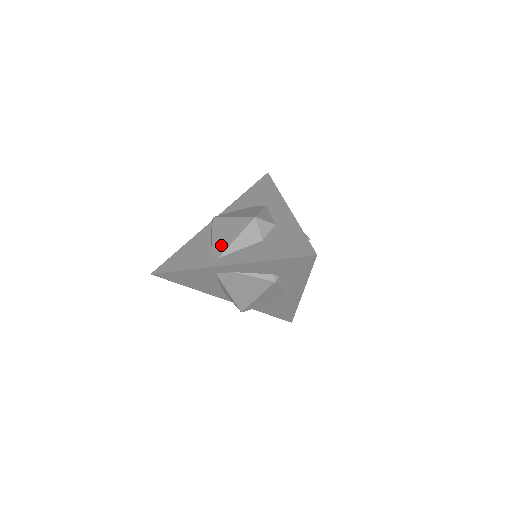
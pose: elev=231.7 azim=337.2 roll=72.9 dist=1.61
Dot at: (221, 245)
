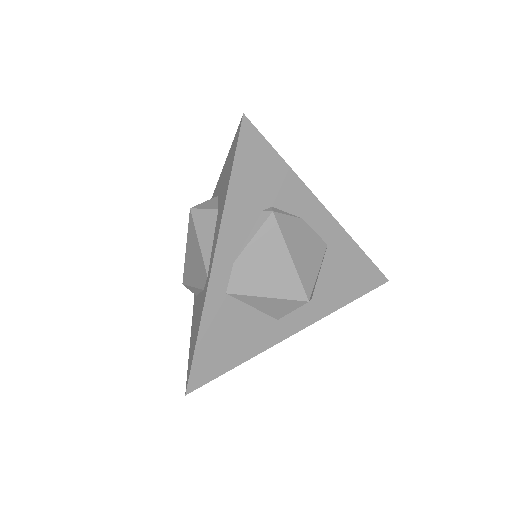
Dot at: (199, 270)
